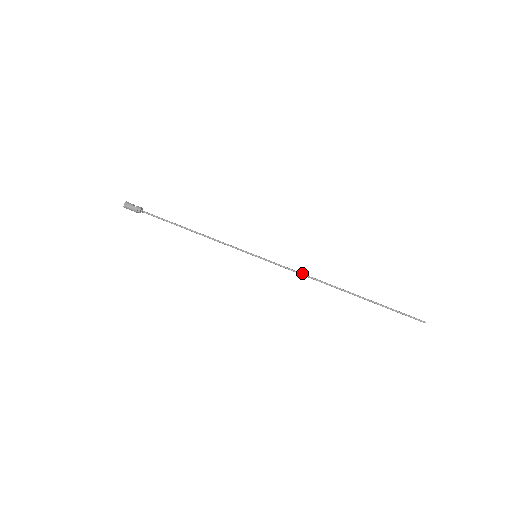
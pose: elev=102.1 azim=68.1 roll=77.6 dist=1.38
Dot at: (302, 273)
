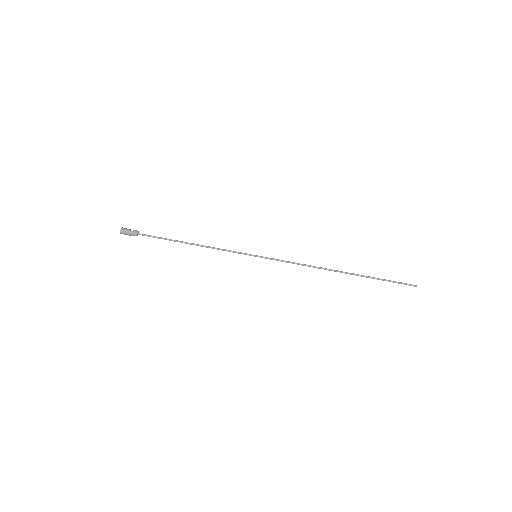
Dot at: (301, 264)
